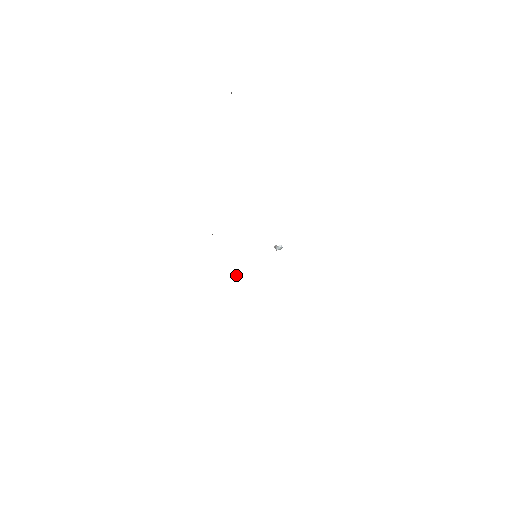
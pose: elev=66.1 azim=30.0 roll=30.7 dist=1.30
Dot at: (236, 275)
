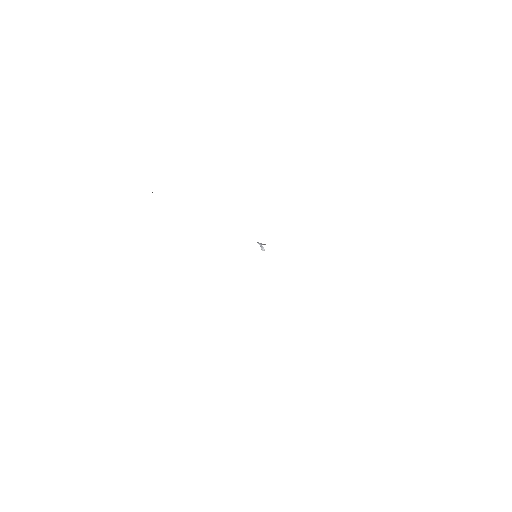
Dot at: occluded
